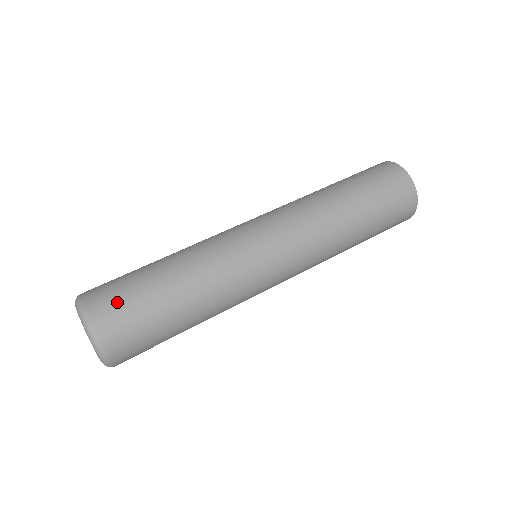
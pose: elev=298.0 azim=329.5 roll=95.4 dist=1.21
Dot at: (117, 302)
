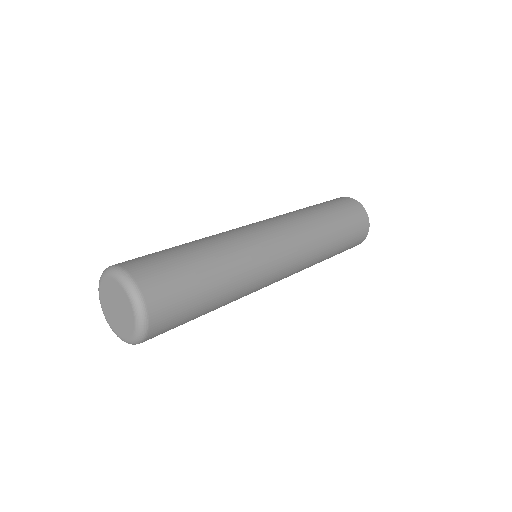
Dot at: (147, 260)
